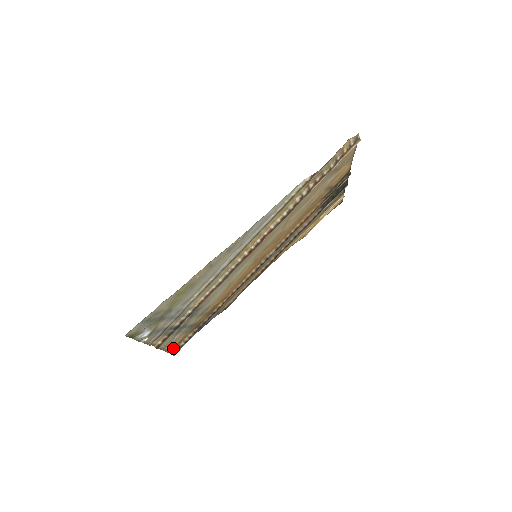
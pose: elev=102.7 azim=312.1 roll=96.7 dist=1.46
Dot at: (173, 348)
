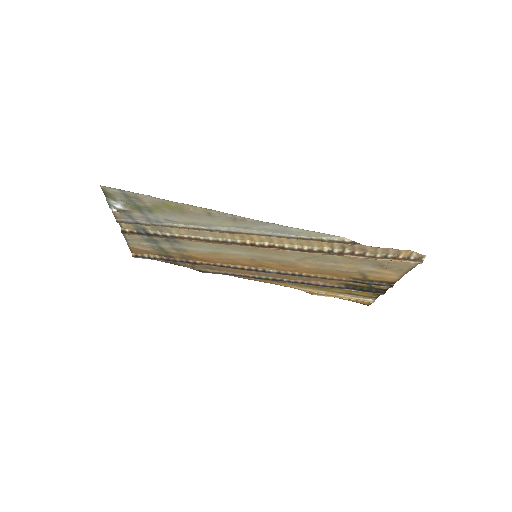
Dot at: (136, 250)
